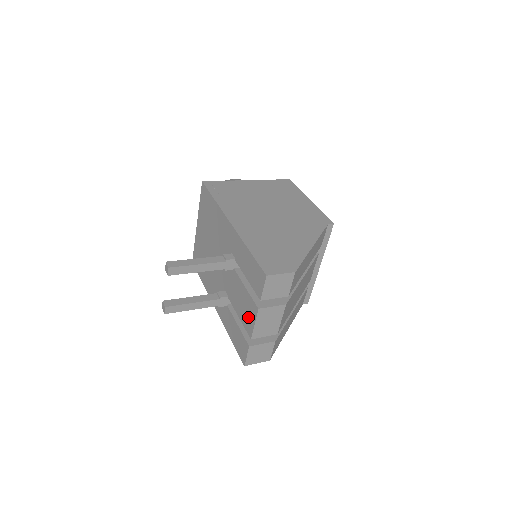
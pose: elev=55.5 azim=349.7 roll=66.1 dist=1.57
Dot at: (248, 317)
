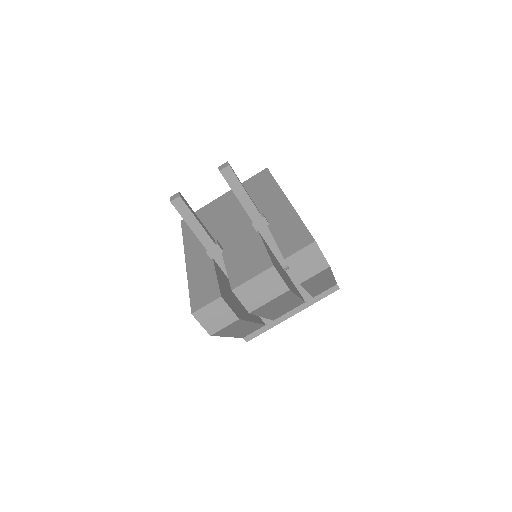
Dot at: (246, 271)
